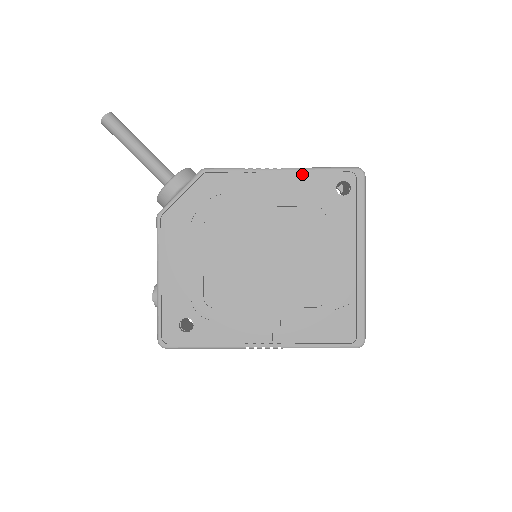
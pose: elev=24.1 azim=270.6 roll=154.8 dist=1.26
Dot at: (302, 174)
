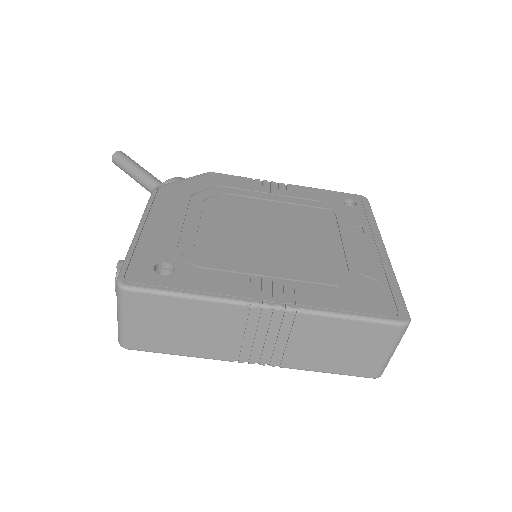
Dot at: (308, 189)
